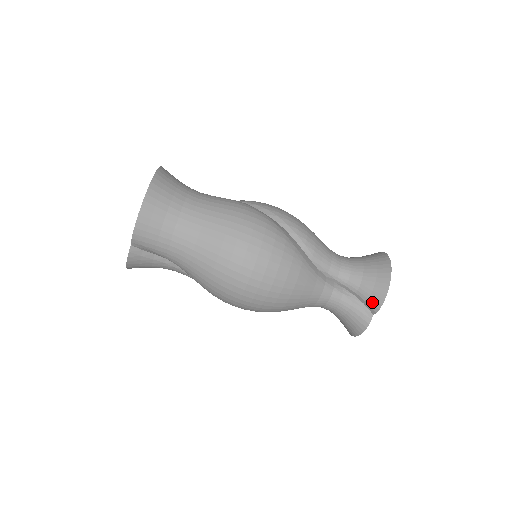
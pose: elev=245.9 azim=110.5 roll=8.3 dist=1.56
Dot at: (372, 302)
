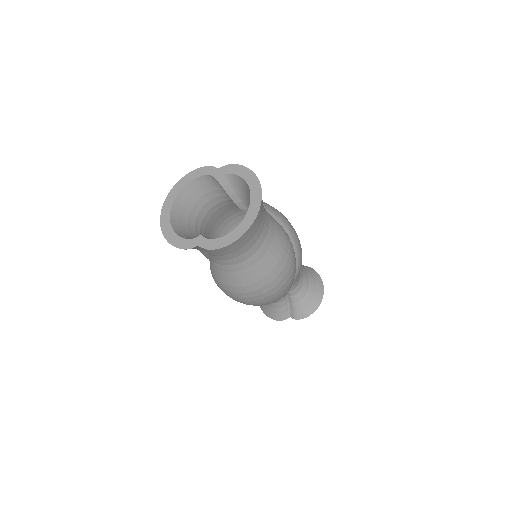
Dot at: (297, 314)
